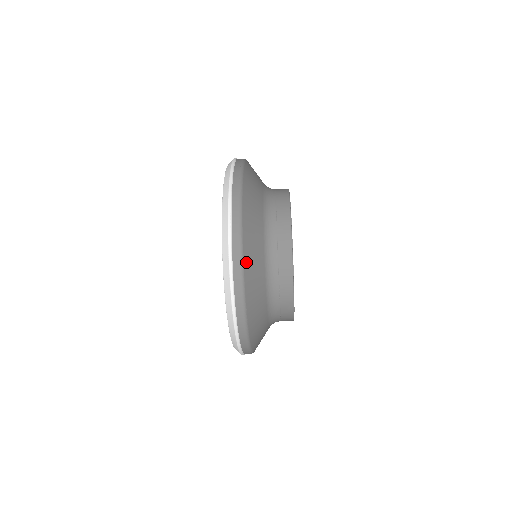
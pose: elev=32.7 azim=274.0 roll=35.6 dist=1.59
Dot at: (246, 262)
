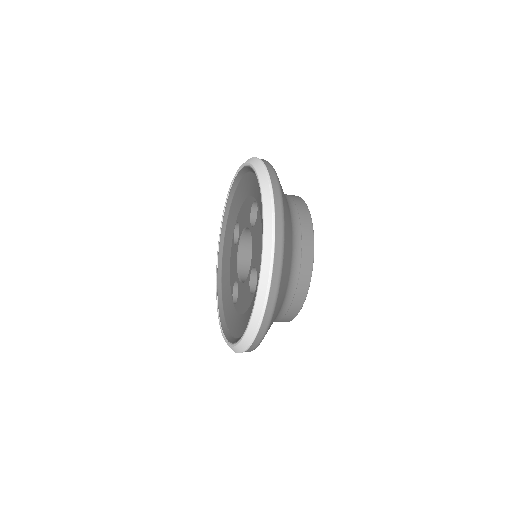
Dot at: (283, 198)
